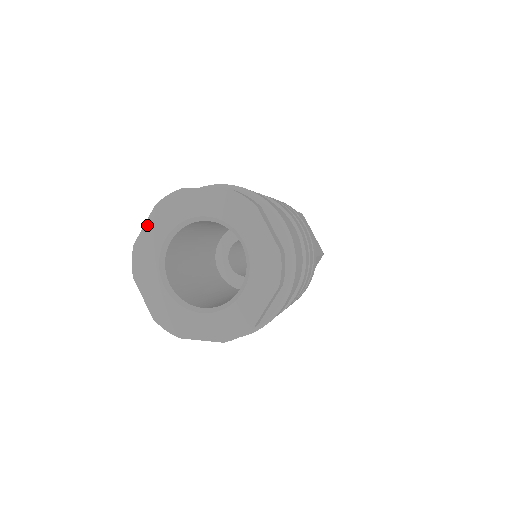
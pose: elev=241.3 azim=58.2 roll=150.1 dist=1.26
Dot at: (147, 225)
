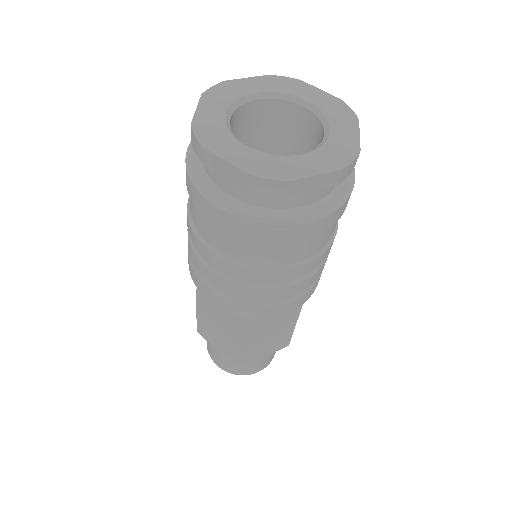
Dot at: (249, 79)
